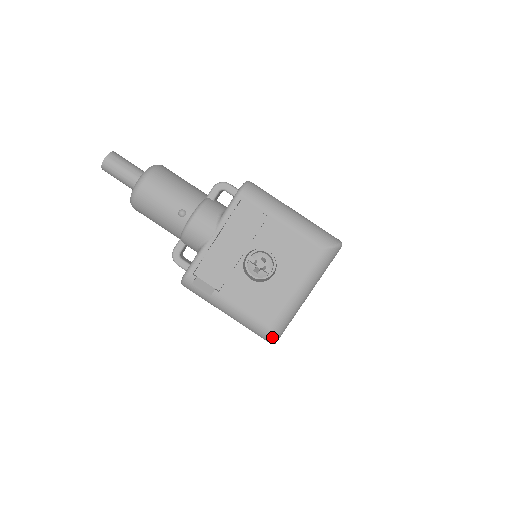
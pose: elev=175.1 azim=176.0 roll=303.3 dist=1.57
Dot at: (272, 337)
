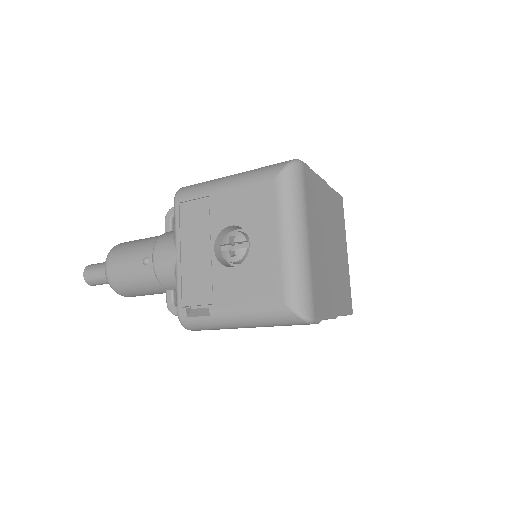
Dot at: (296, 311)
